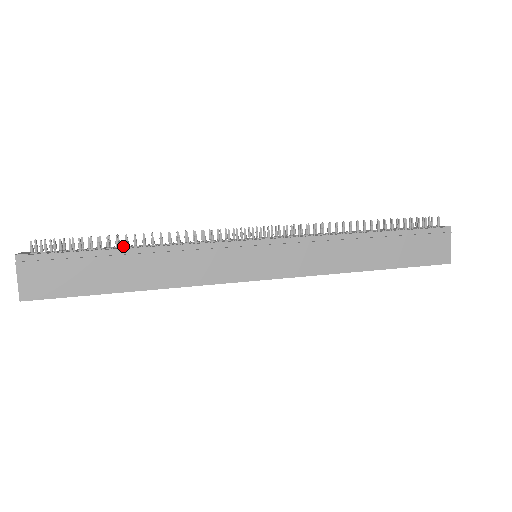
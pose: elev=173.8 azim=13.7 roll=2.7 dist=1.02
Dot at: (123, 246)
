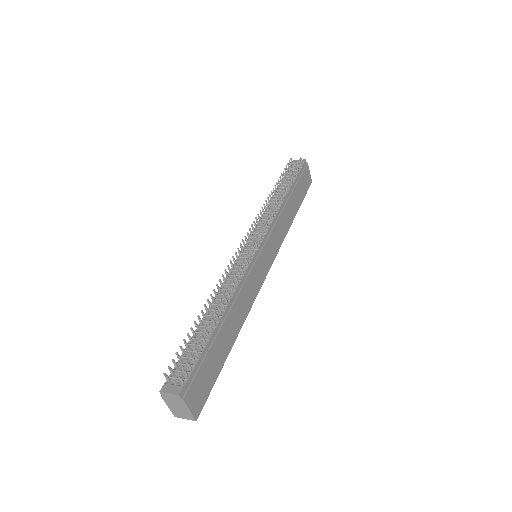
Dot at: (206, 320)
